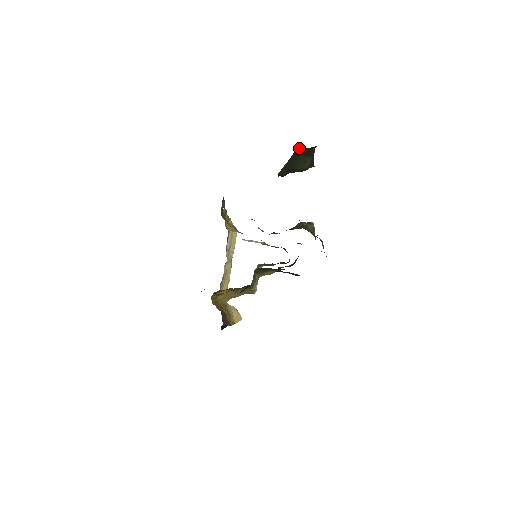
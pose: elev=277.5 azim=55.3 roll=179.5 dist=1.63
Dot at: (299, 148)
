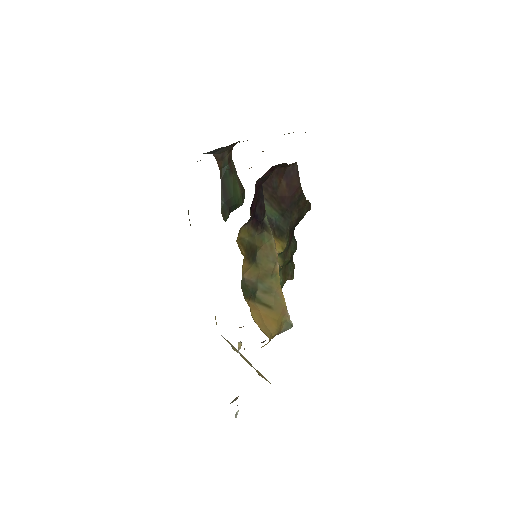
Dot at: (221, 162)
